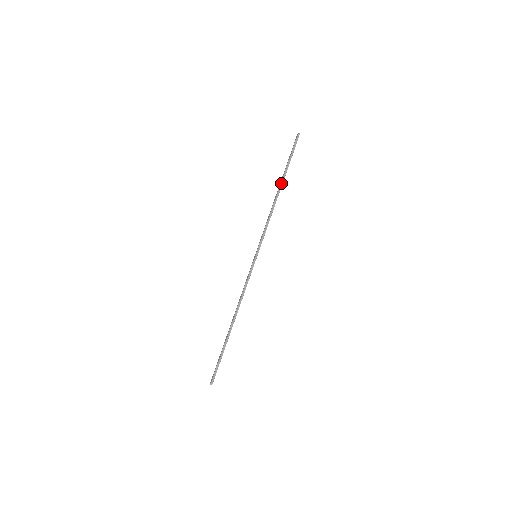
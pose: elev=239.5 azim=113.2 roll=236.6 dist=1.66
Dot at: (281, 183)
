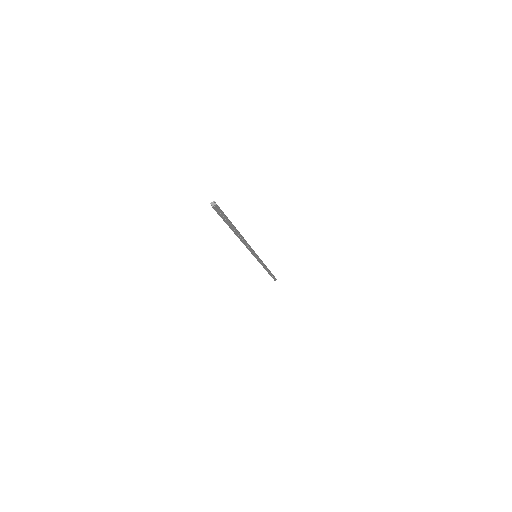
Dot at: (269, 271)
